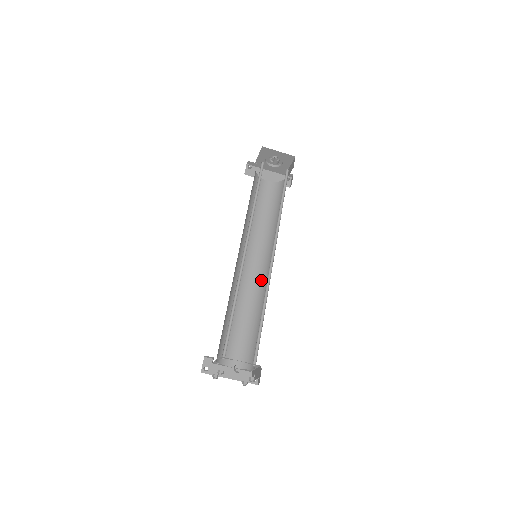
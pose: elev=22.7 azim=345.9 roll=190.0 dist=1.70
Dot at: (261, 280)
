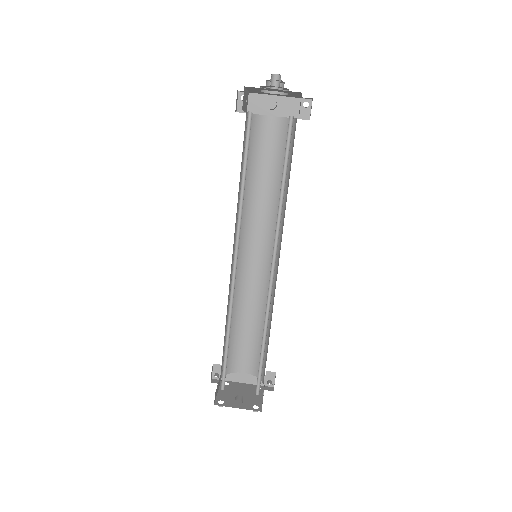
Dot at: (269, 277)
